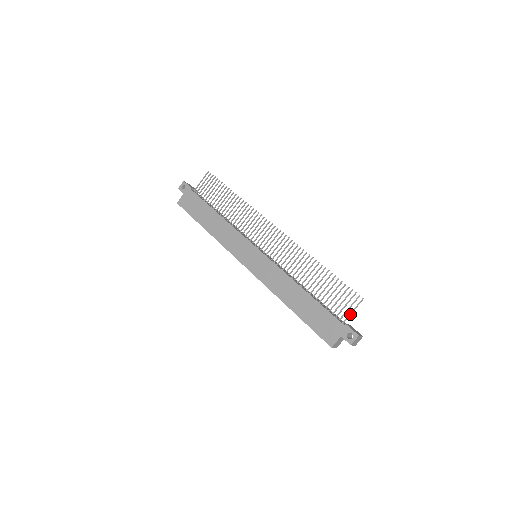
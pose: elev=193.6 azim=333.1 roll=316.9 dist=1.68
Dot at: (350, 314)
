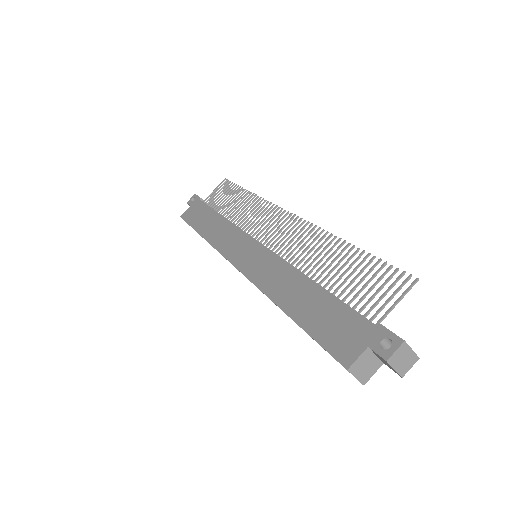
Dot at: (390, 308)
